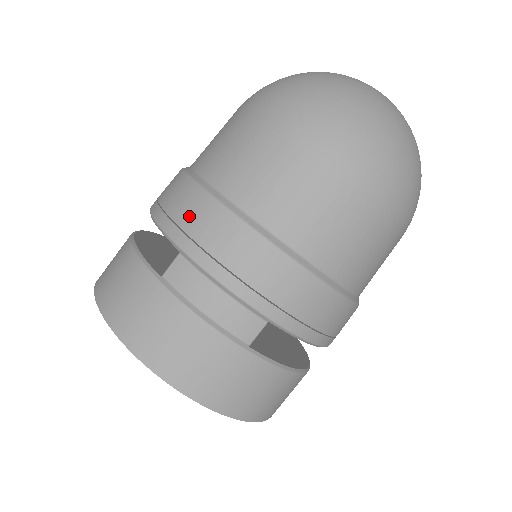
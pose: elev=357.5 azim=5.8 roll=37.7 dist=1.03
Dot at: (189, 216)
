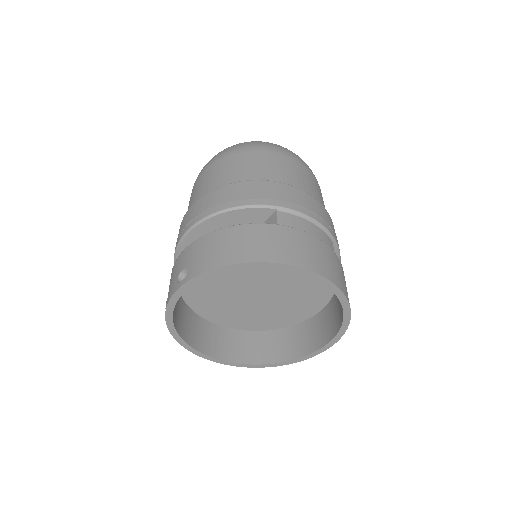
Dot at: (267, 192)
